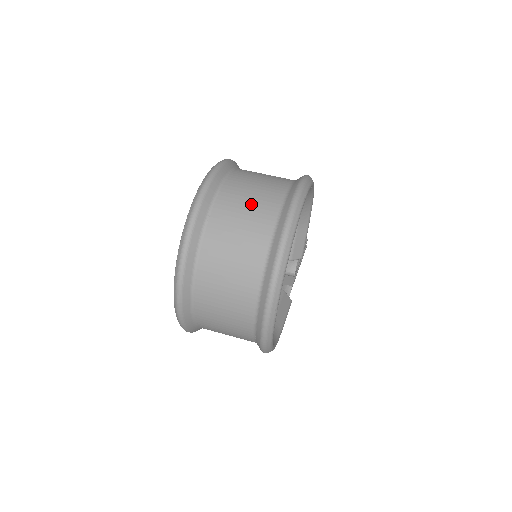
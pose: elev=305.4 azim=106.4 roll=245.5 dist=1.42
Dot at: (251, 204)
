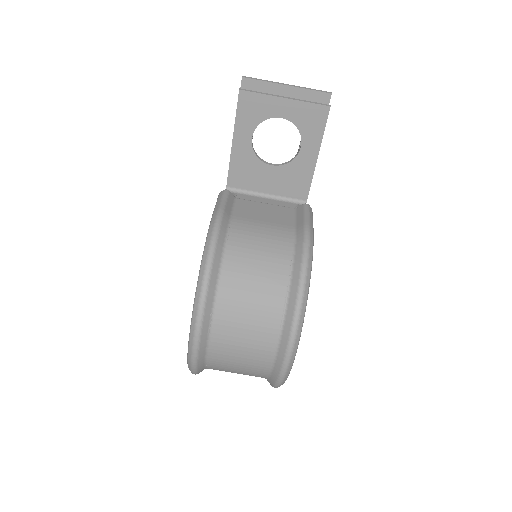
Dot at: (240, 372)
